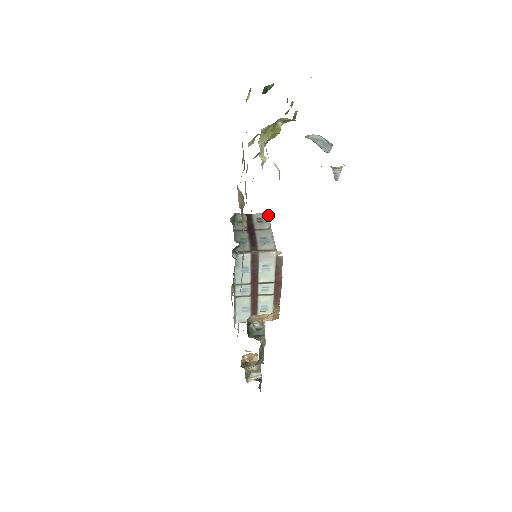
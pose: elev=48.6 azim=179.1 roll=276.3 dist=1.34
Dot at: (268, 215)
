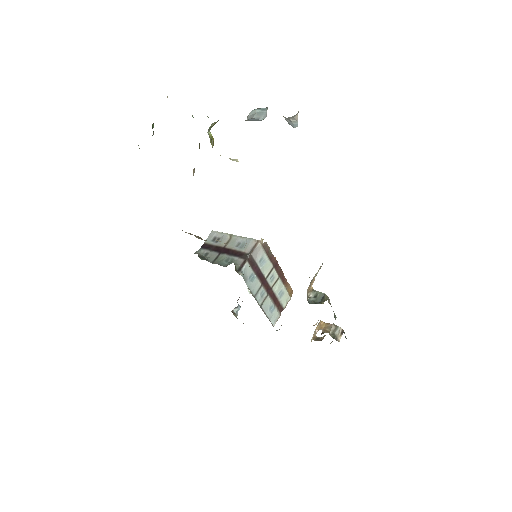
Dot at: (216, 231)
